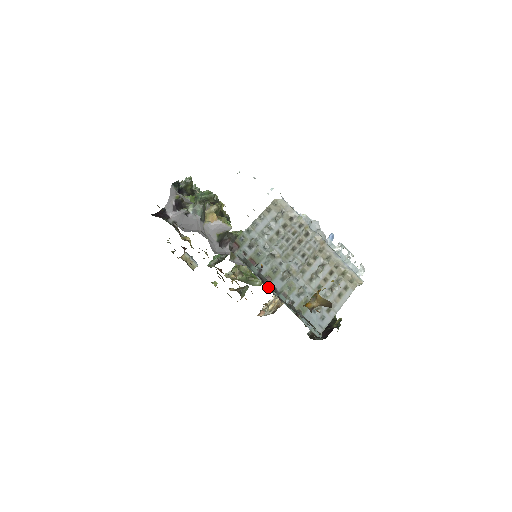
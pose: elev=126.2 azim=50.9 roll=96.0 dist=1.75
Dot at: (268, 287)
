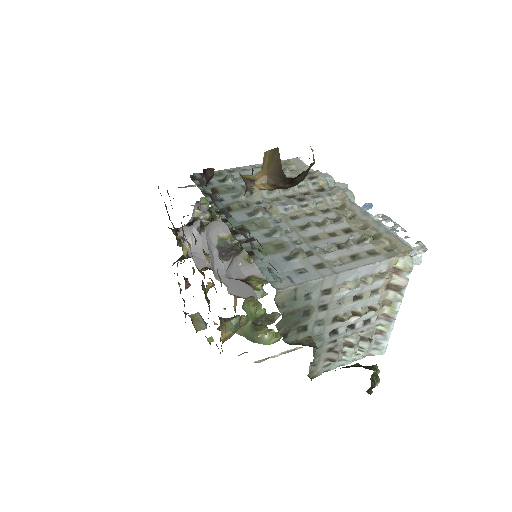
Dot at: (216, 206)
